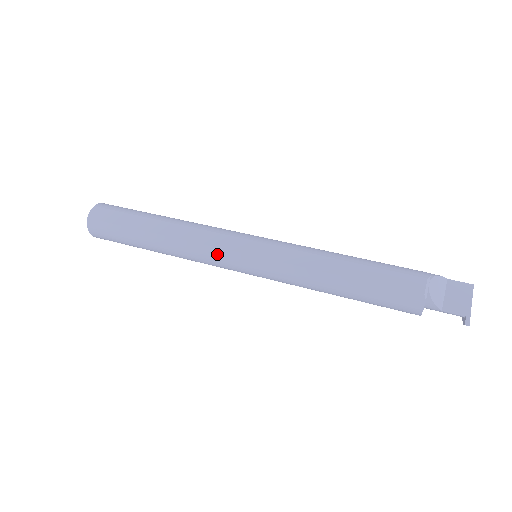
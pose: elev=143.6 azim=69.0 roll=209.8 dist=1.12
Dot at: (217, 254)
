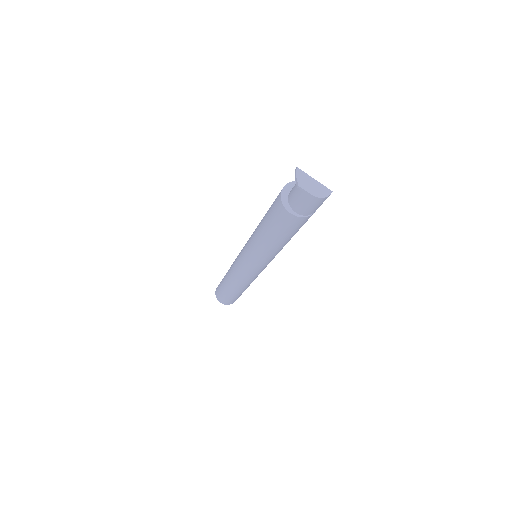
Dot at: occluded
